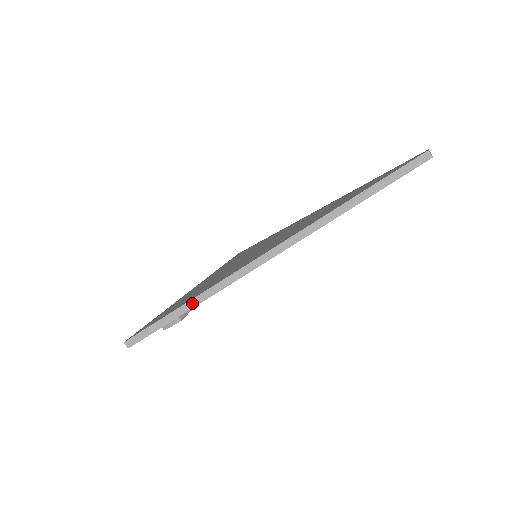
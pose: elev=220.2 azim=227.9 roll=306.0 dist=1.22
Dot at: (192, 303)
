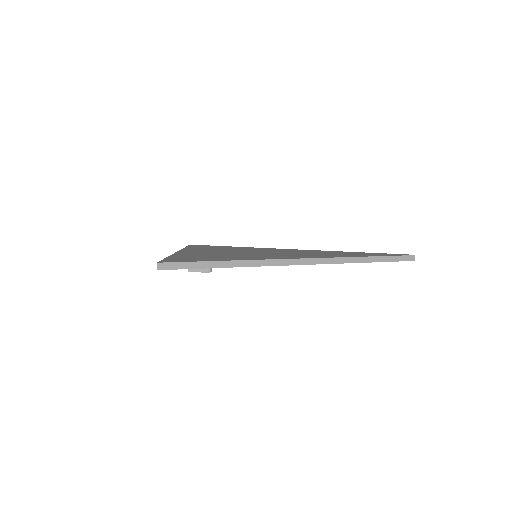
Dot at: (232, 263)
